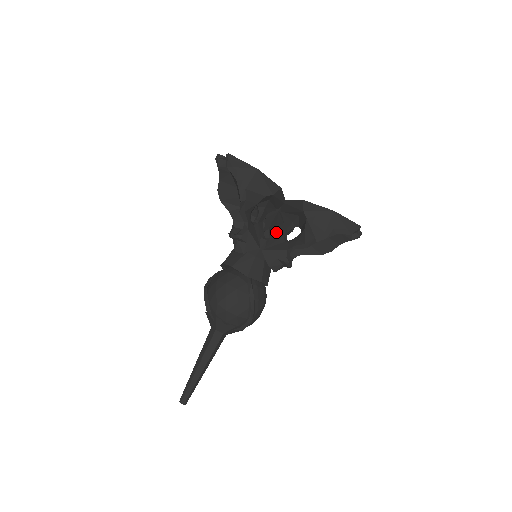
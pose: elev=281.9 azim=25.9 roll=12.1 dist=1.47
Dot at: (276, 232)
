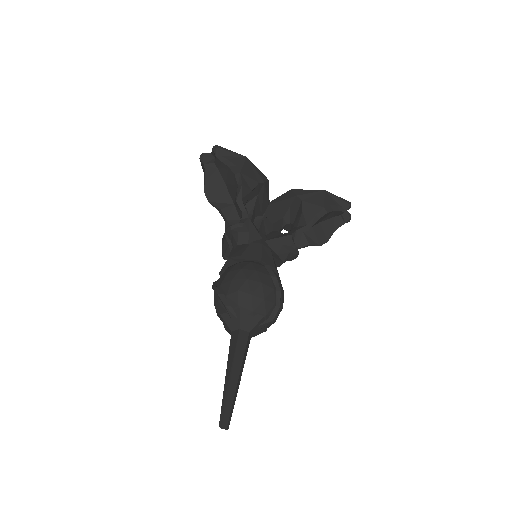
Dot at: occluded
